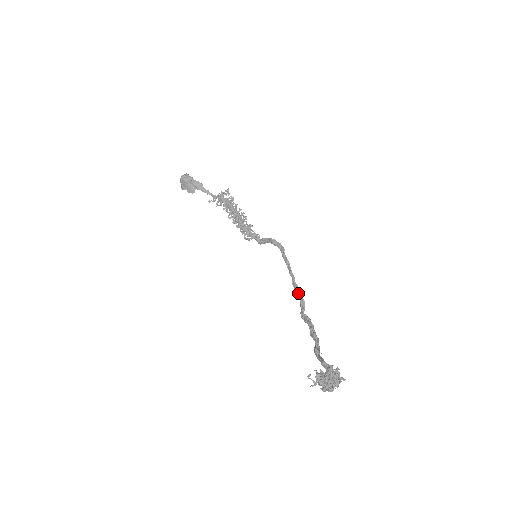
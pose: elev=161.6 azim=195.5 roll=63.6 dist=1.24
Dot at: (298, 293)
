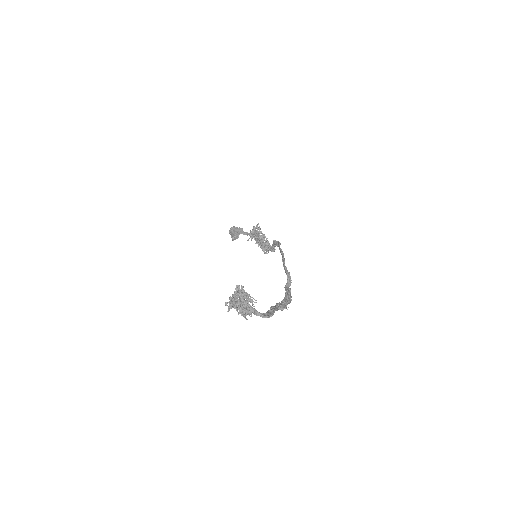
Dot at: (286, 273)
